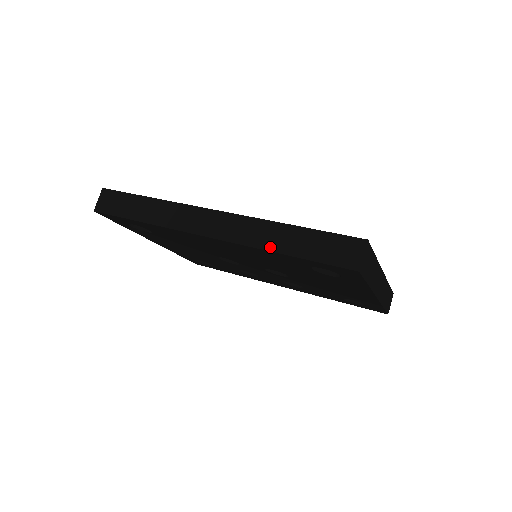
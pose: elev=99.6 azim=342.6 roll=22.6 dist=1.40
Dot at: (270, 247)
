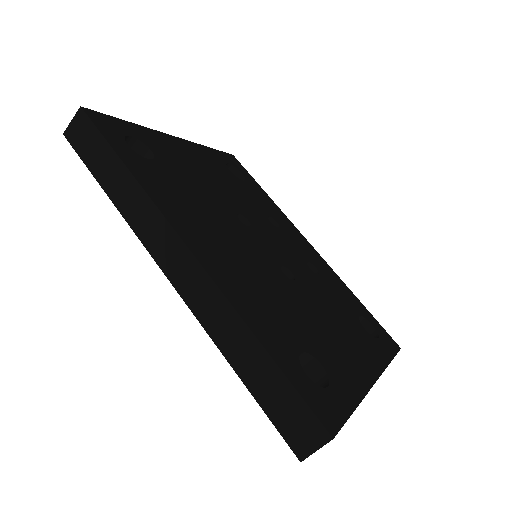
Dot at: (225, 350)
